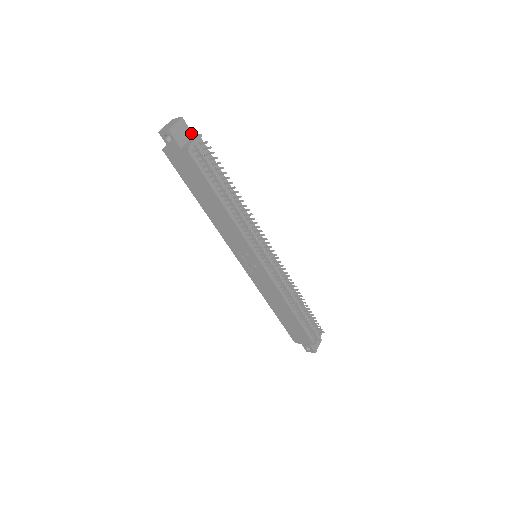
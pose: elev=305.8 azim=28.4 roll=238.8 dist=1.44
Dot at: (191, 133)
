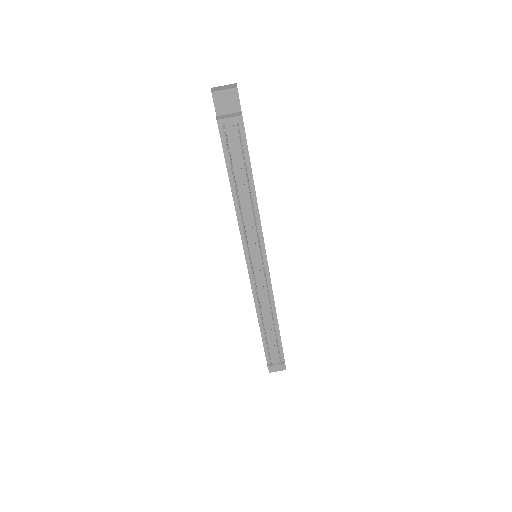
Dot at: (240, 108)
